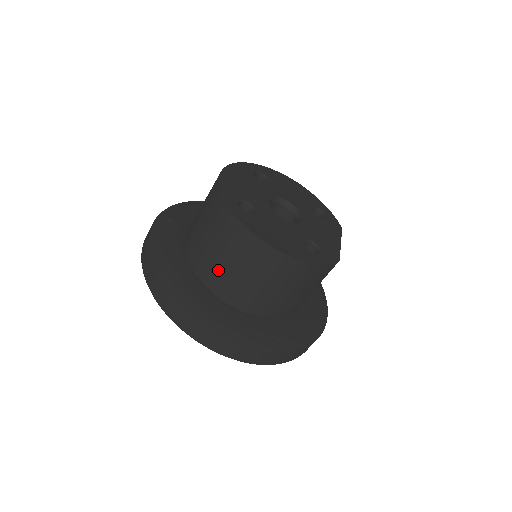
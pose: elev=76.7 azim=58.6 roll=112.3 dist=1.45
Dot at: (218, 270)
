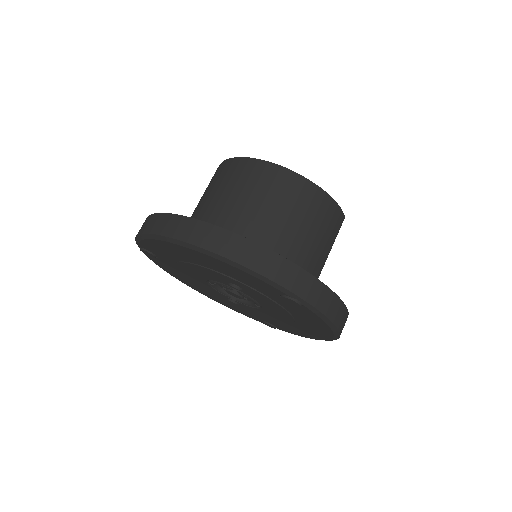
Dot at: (234, 210)
